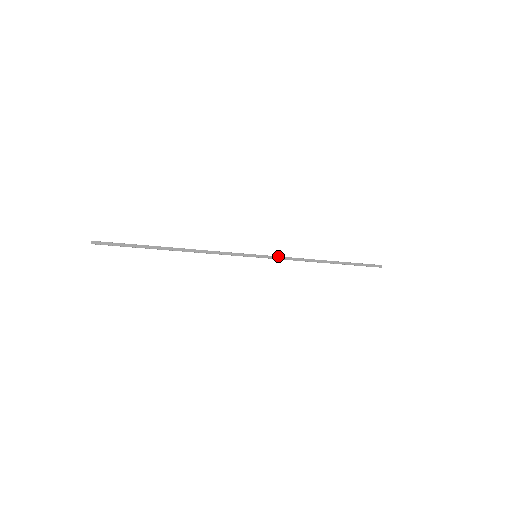
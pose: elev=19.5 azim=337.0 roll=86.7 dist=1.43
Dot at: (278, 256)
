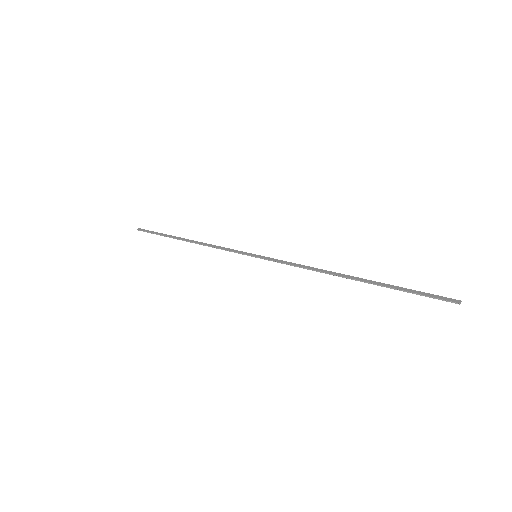
Dot at: (282, 260)
